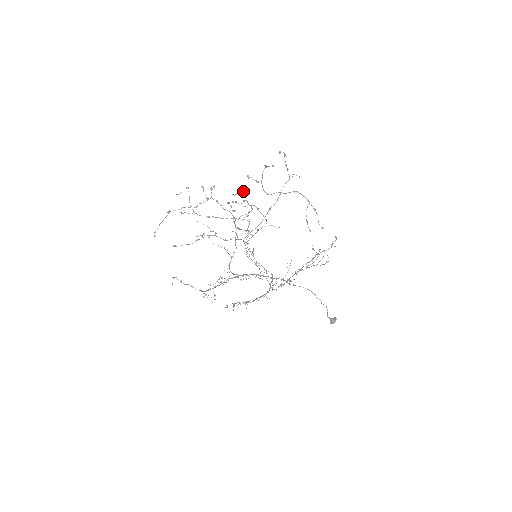
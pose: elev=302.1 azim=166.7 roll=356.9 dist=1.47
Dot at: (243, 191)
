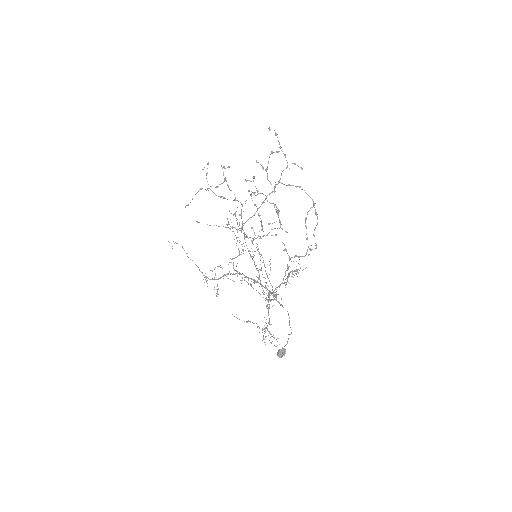
Dot at: (253, 177)
